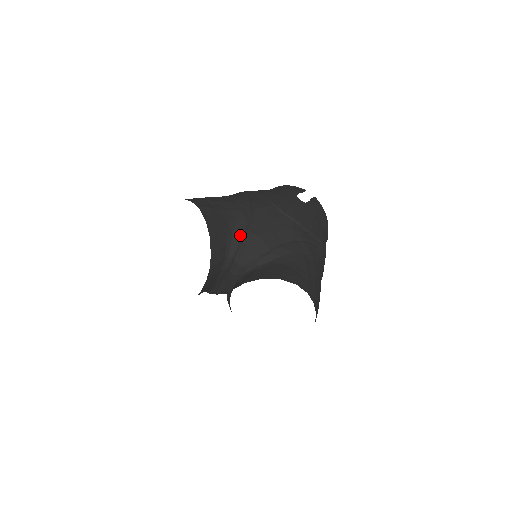
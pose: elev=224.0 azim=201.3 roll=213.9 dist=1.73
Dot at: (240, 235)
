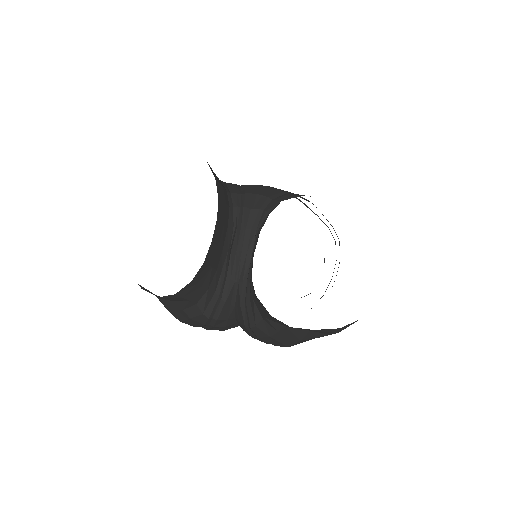
Dot at: (238, 188)
